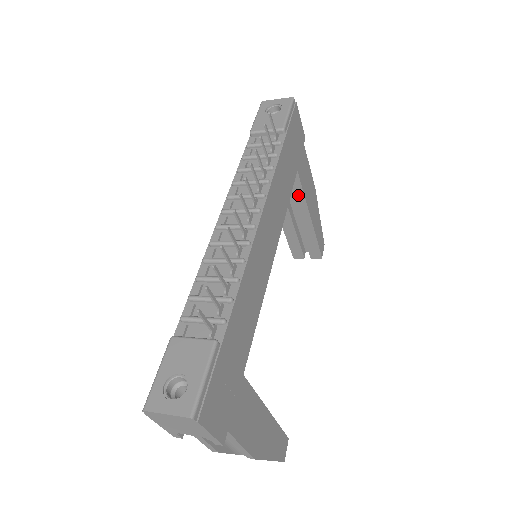
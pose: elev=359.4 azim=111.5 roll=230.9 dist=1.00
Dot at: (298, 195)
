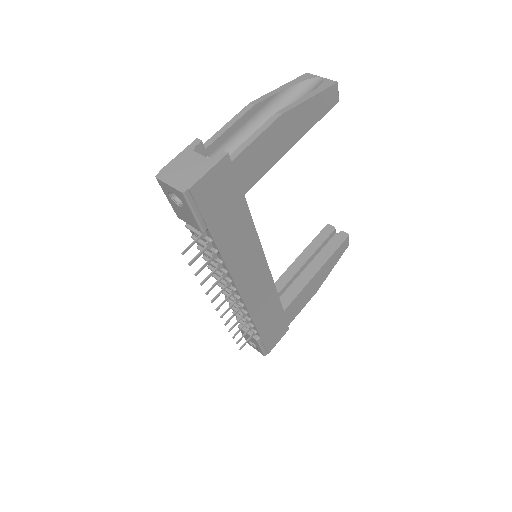
Dot at: occluded
